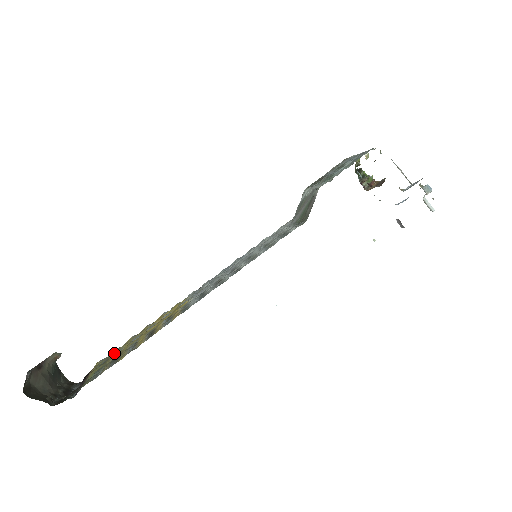
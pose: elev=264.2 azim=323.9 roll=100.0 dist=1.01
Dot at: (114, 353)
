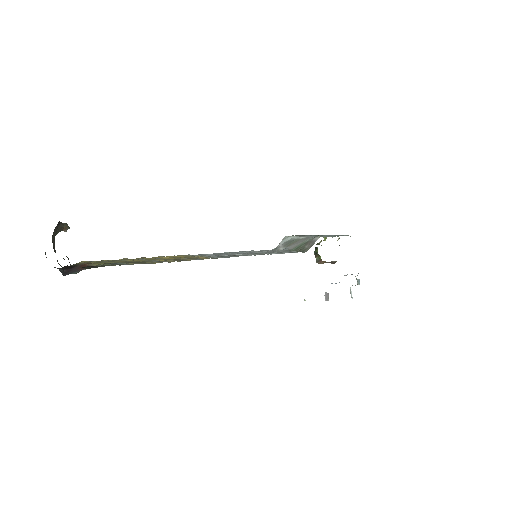
Dot at: (117, 260)
